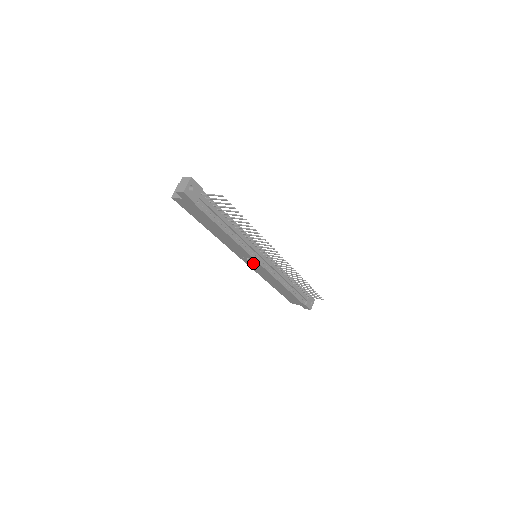
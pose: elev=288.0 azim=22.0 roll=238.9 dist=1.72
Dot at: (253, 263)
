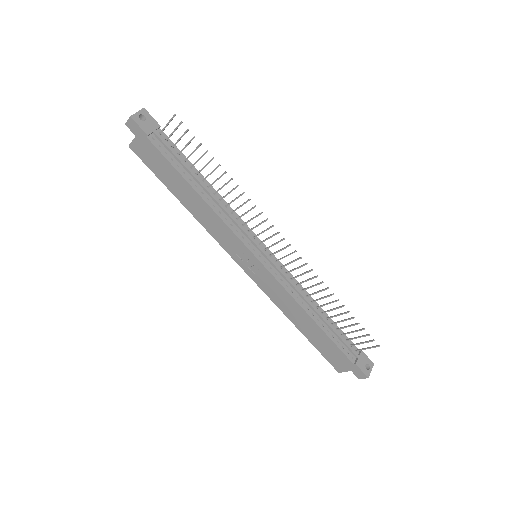
Dot at: (252, 265)
